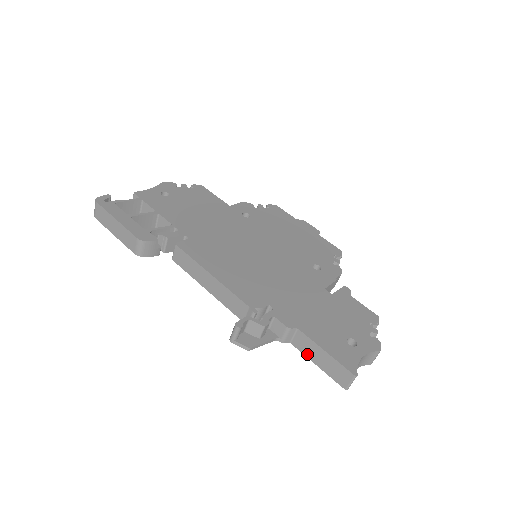
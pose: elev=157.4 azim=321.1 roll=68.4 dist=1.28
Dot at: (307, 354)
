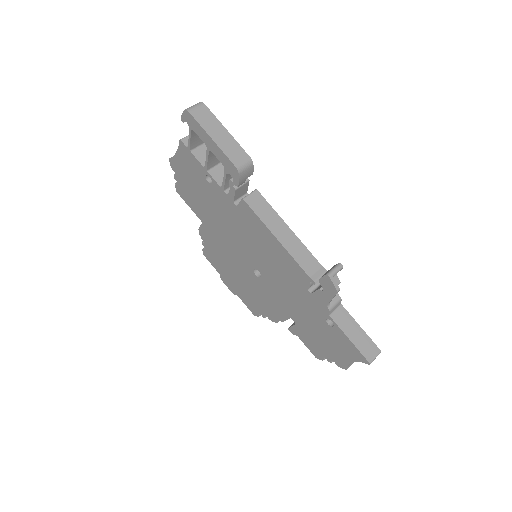
Dot at: (343, 328)
